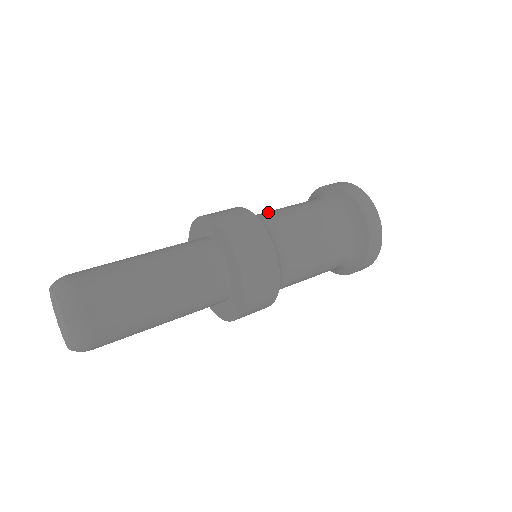
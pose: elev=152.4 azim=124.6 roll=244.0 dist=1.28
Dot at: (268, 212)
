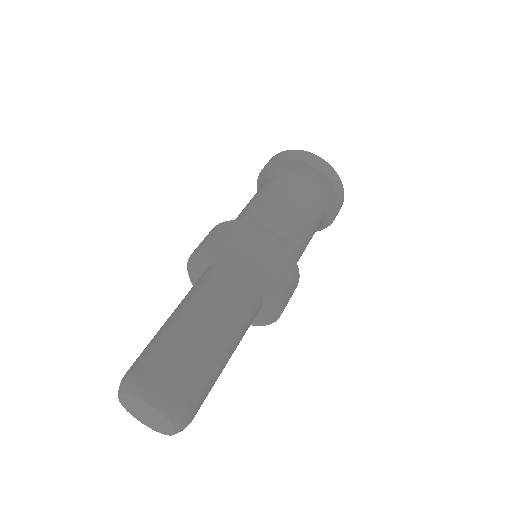
Dot at: (240, 215)
